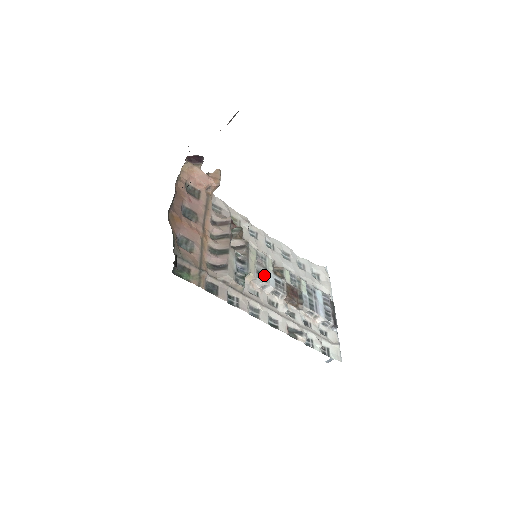
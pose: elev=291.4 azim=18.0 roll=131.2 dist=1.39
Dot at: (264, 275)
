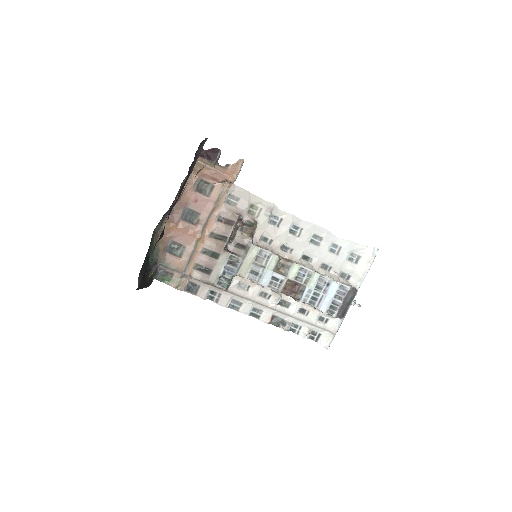
Dot at: (259, 274)
